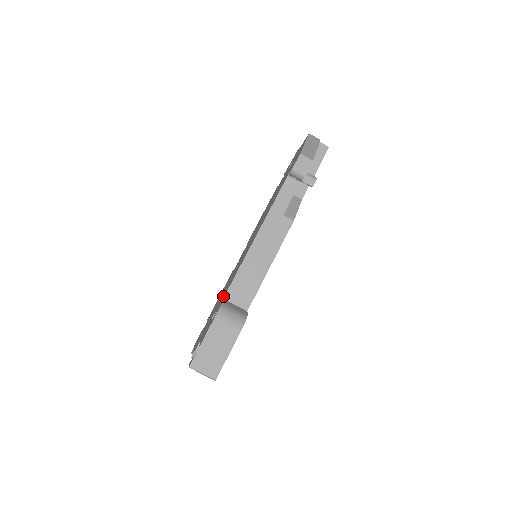
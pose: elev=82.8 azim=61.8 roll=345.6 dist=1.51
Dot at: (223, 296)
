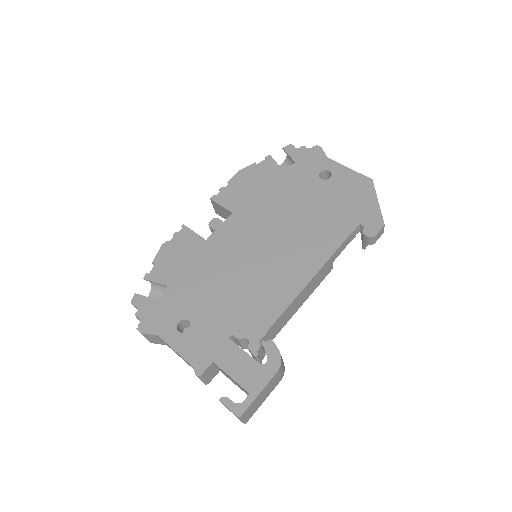
Dot at: (253, 321)
